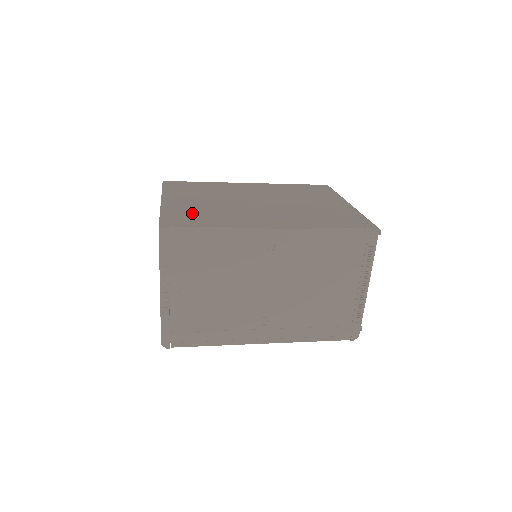
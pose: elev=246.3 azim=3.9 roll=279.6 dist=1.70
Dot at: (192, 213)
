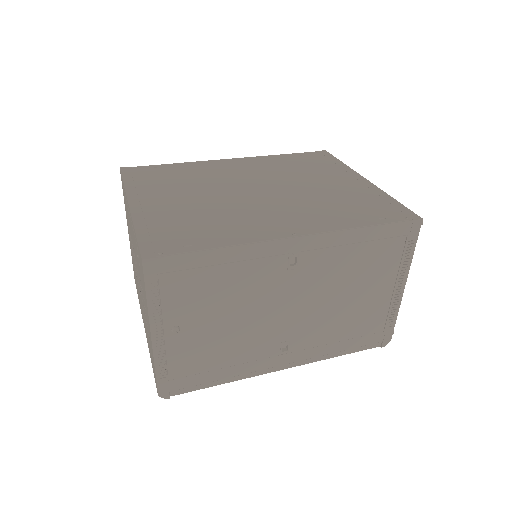
Dot at: (179, 224)
